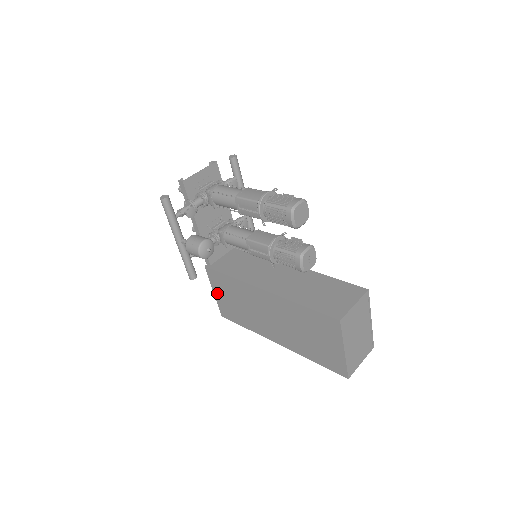
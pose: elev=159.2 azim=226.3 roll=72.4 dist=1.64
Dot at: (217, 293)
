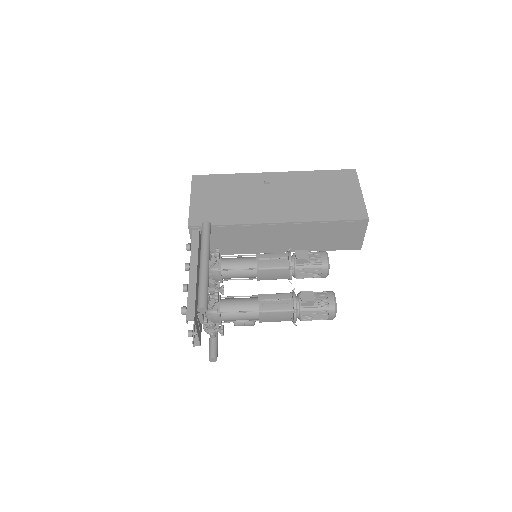
Dot at: occluded
